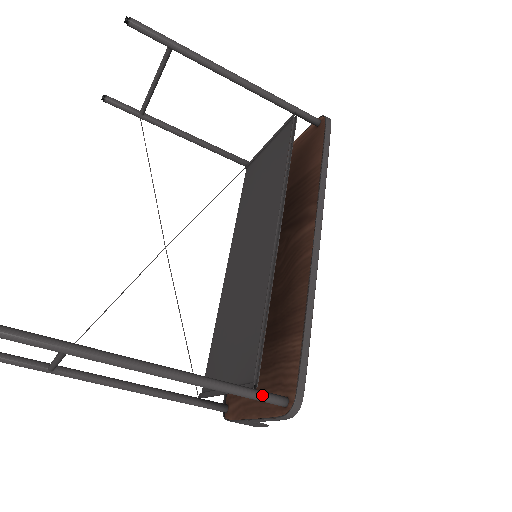
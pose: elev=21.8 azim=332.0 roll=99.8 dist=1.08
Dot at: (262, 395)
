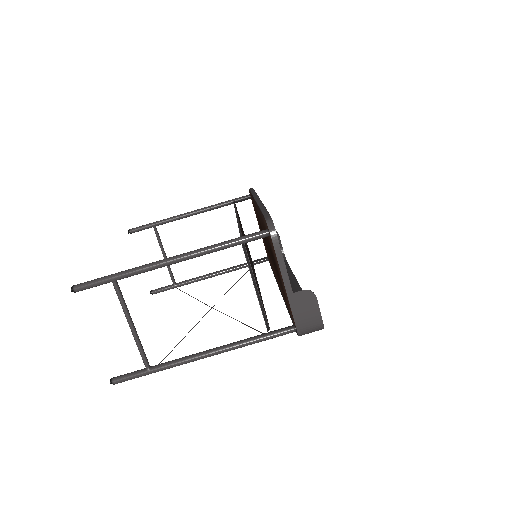
Dot at: (246, 235)
